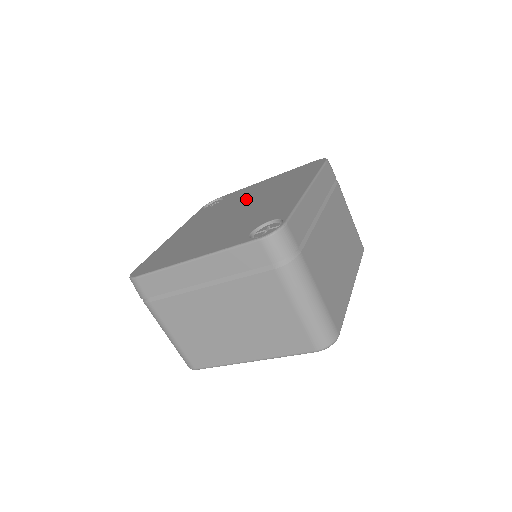
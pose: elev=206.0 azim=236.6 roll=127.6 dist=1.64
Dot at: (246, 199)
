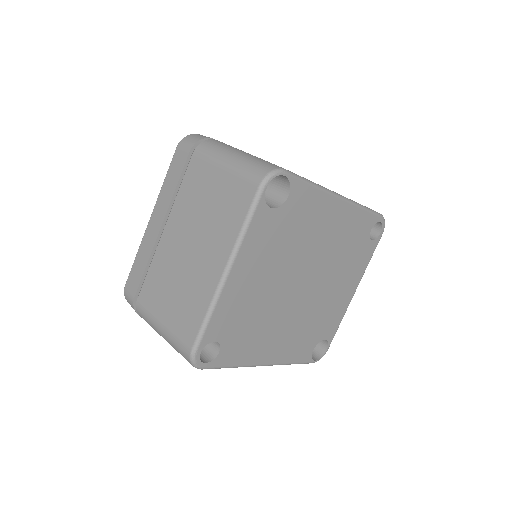
Dot at: occluded
